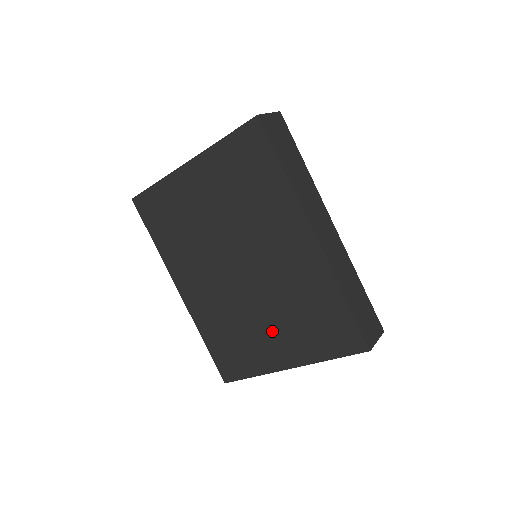
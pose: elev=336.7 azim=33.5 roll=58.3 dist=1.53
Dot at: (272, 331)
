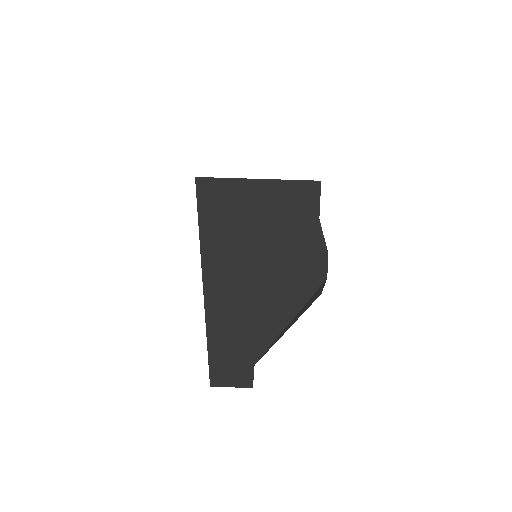
Dot at: occluded
